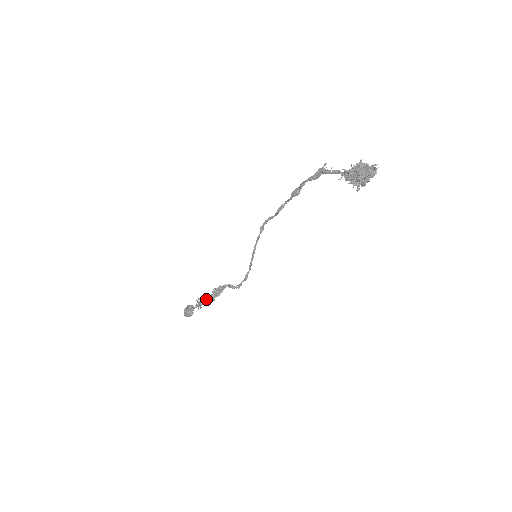
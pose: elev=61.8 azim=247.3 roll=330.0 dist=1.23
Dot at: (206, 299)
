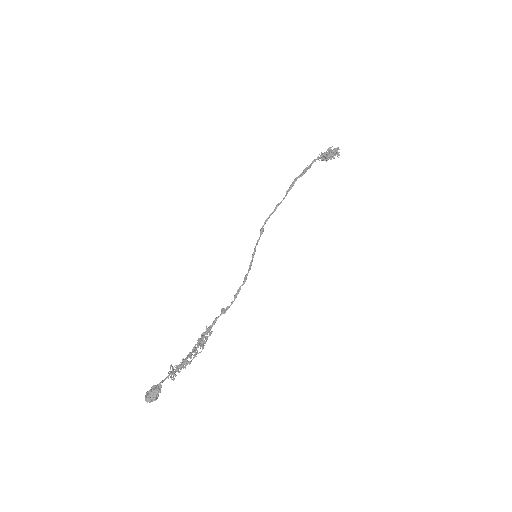
Dot at: occluded
